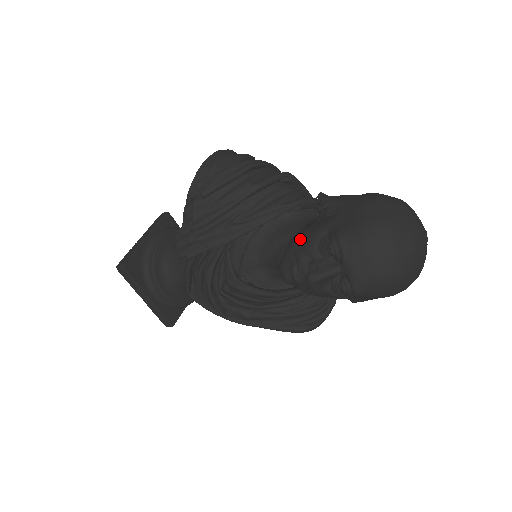
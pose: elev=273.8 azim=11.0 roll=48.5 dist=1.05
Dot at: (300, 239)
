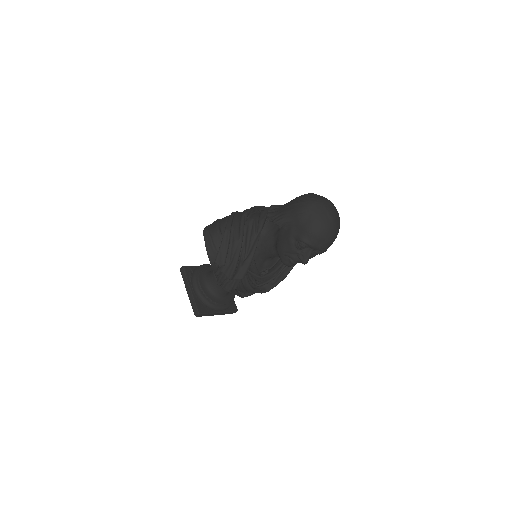
Dot at: (284, 248)
